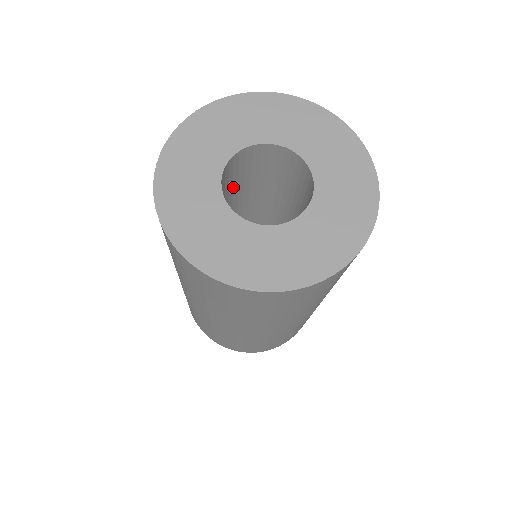
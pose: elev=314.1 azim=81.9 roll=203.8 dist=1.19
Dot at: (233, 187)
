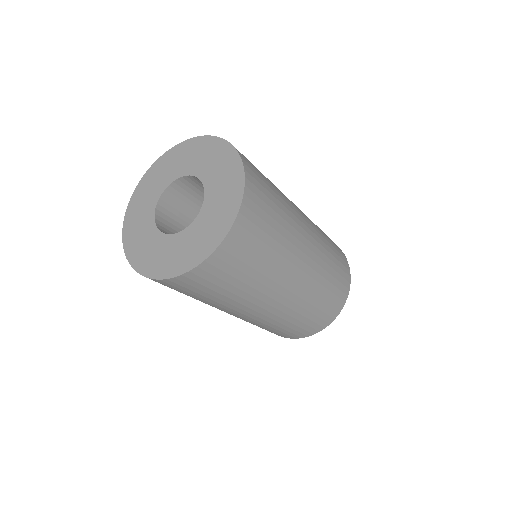
Dot at: occluded
